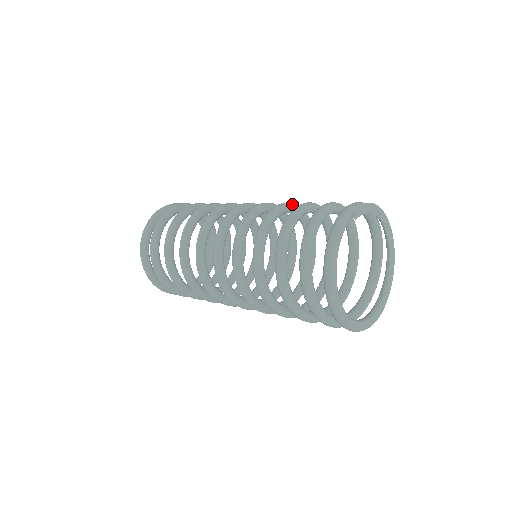
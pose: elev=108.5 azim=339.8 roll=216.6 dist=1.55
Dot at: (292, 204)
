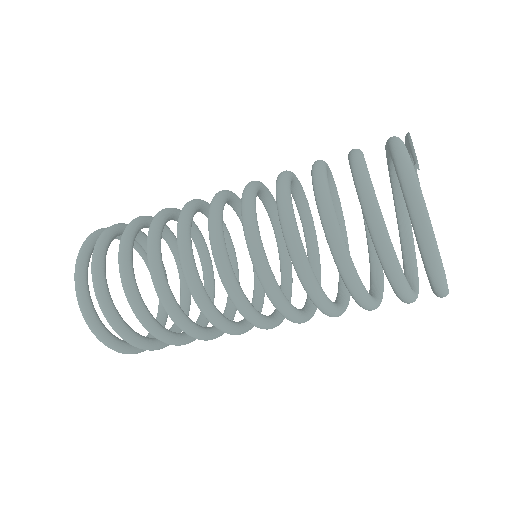
Dot at: (287, 175)
